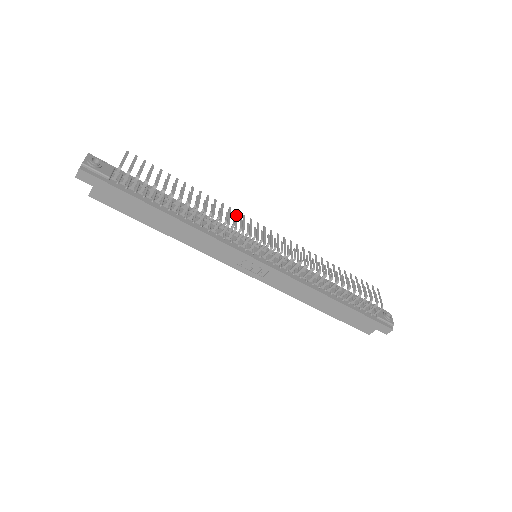
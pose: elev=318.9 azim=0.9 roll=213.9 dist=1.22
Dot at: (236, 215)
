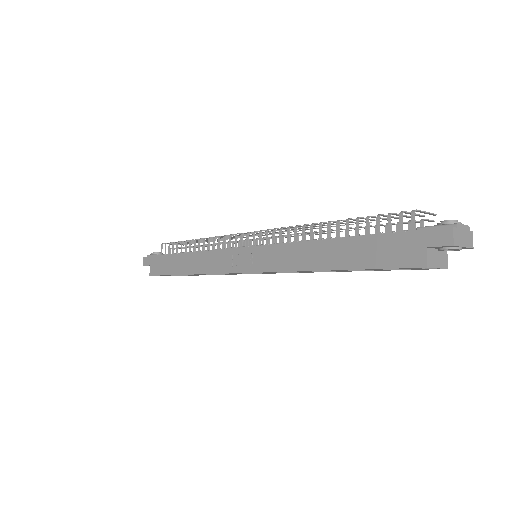
Dot at: occluded
